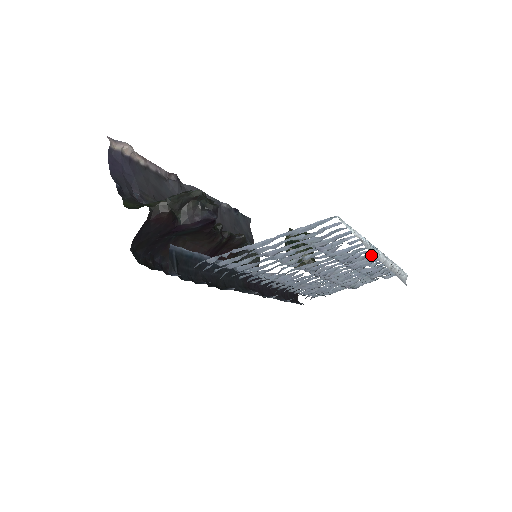
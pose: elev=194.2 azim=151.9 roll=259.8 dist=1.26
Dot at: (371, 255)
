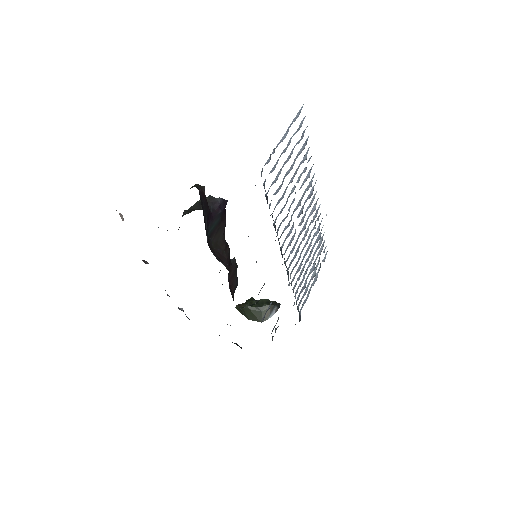
Dot at: occluded
